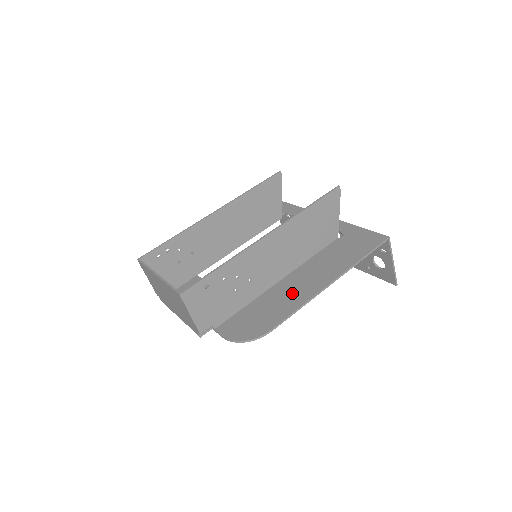
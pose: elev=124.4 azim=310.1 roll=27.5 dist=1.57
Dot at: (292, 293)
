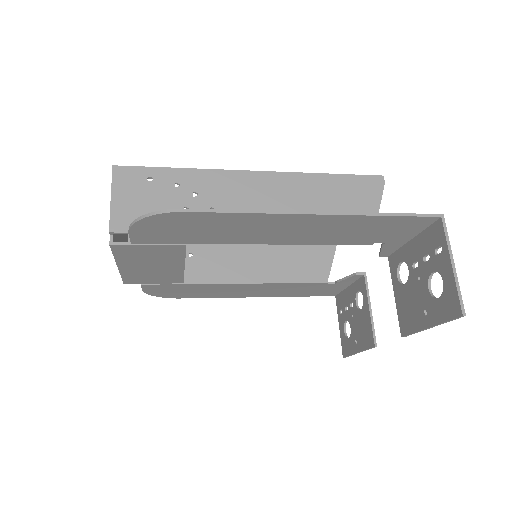
Dot at: (255, 224)
